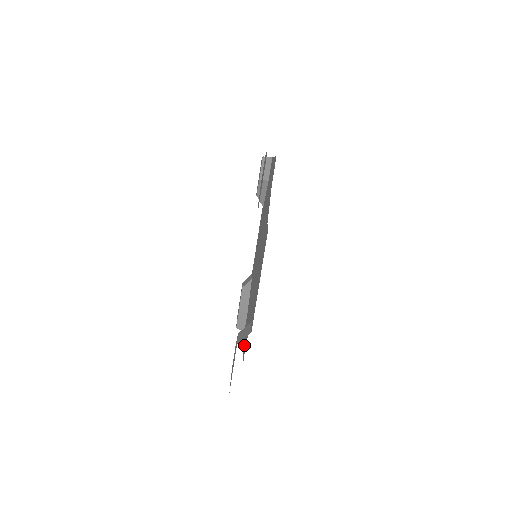
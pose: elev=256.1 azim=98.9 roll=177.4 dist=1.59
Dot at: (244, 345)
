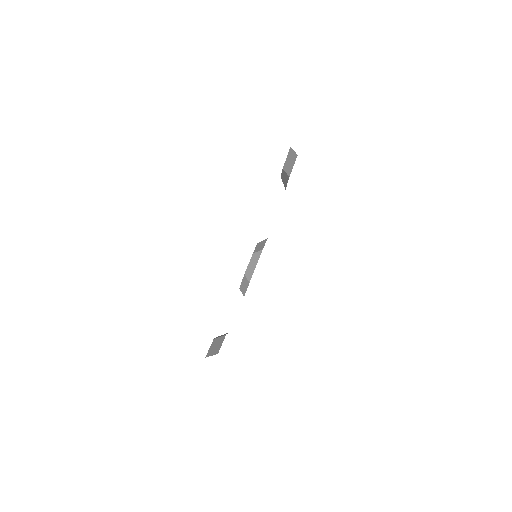
Dot at: occluded
